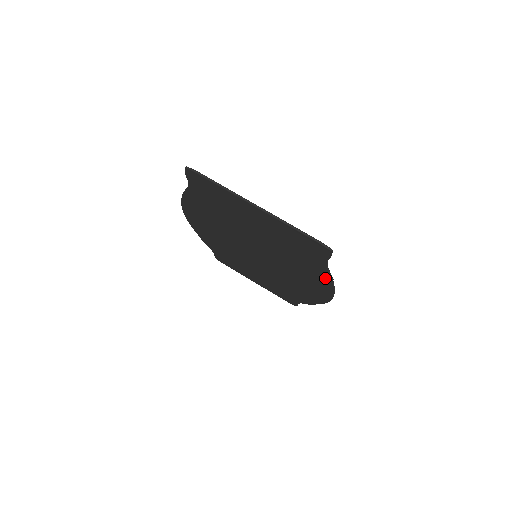
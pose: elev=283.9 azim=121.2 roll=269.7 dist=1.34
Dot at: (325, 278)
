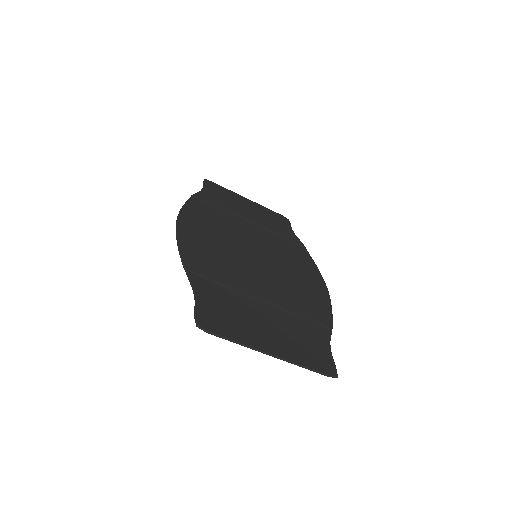
Dot at: (325, 322)
